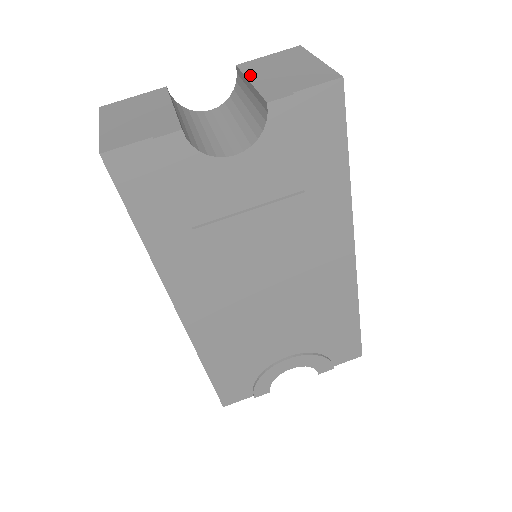
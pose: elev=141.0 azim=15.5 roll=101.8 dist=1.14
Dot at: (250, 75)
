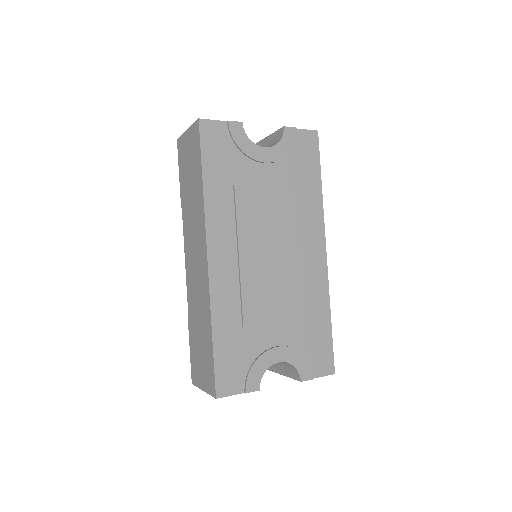
Dot at: occluded
